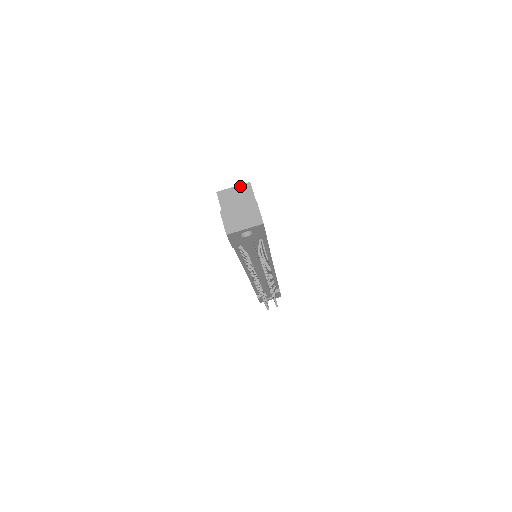
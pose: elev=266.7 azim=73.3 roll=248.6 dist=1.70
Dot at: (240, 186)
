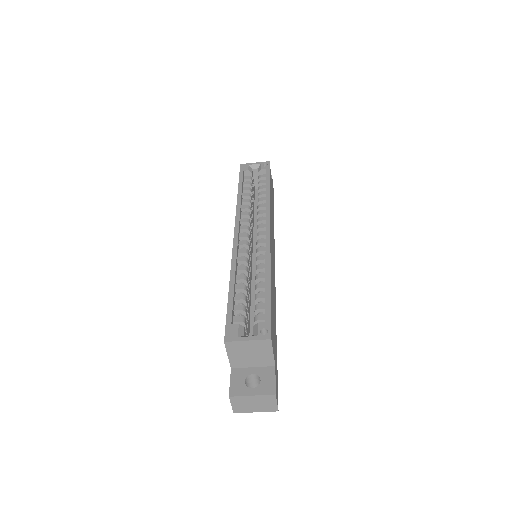
Dot at: (257, 341)
